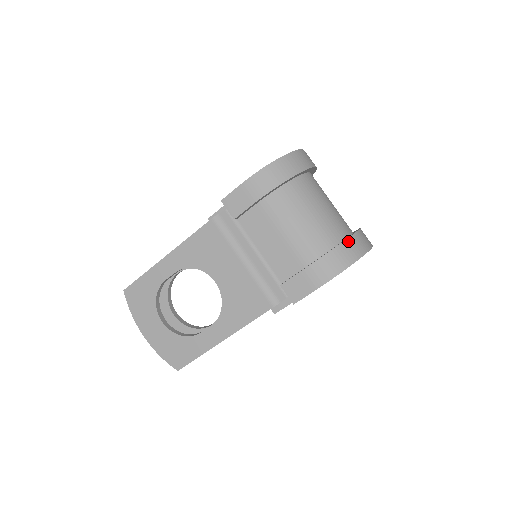
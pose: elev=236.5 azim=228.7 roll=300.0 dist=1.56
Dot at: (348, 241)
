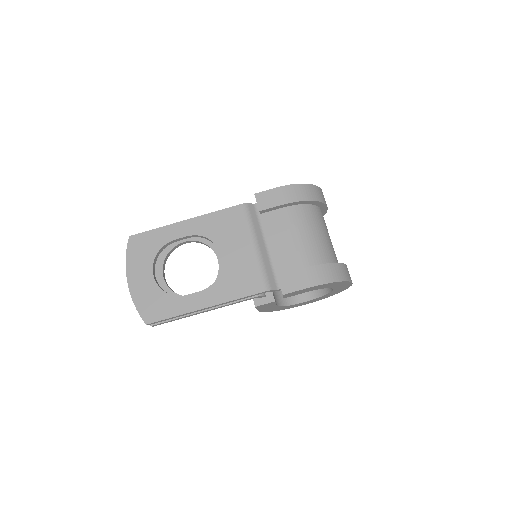
Dot at: (341, 265)
